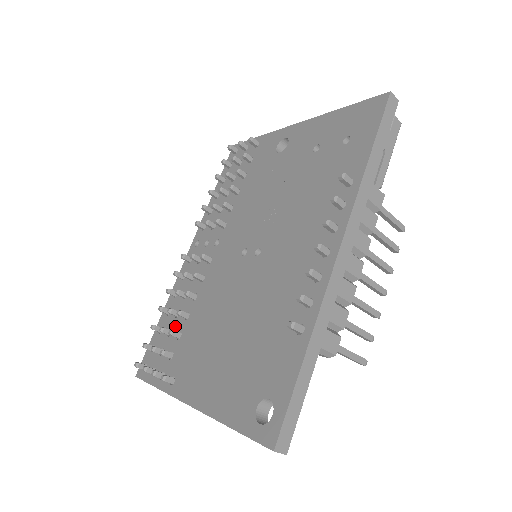
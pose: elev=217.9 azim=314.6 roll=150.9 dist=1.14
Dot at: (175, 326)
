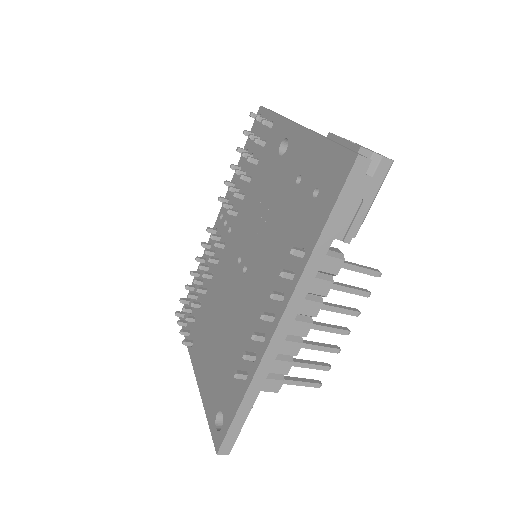
Dot at: (199, 294)
